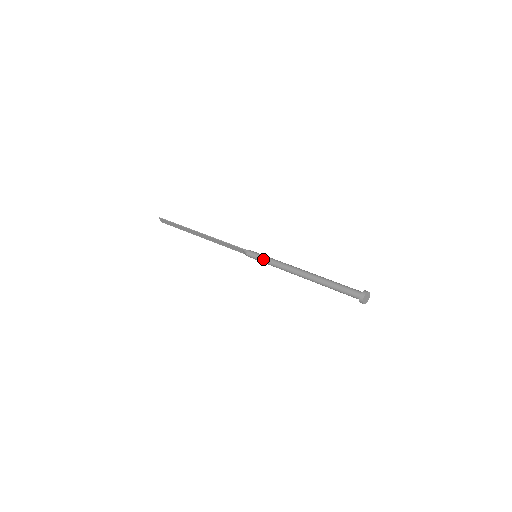
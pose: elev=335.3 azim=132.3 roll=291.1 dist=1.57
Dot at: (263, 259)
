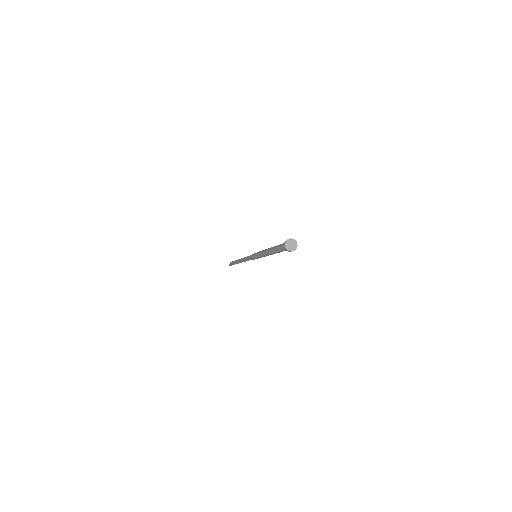
Dot at: occluded
